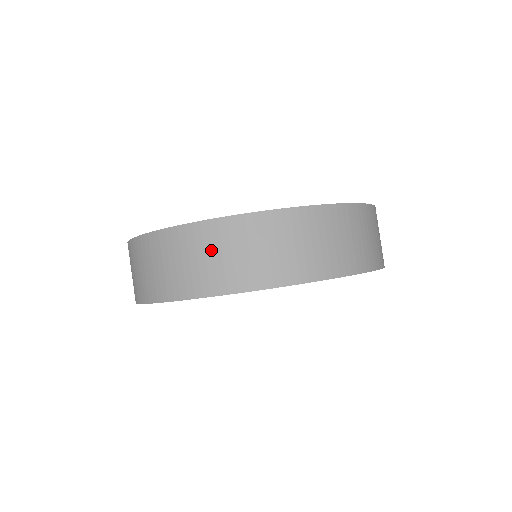
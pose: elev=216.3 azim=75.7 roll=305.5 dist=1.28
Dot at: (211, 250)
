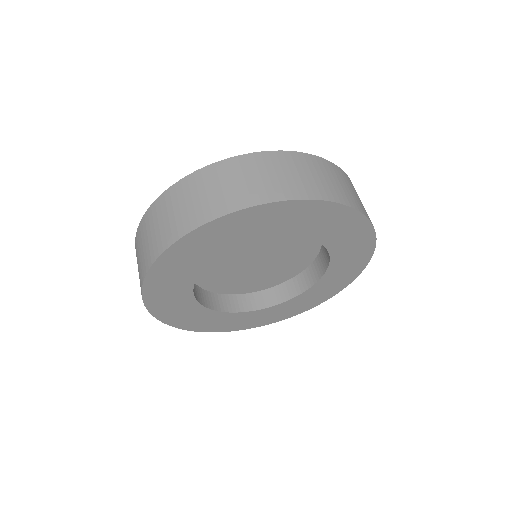
Dot at: (166, 213)
